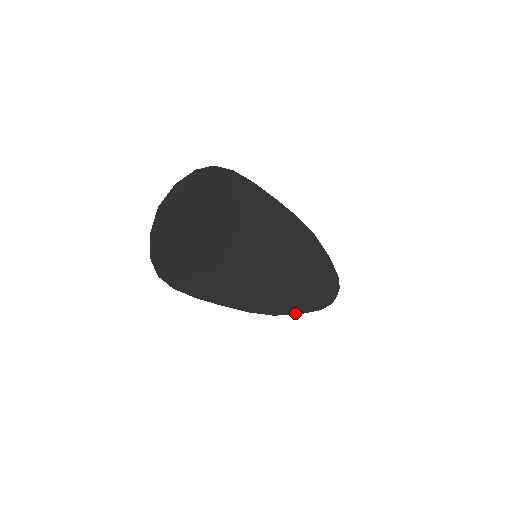
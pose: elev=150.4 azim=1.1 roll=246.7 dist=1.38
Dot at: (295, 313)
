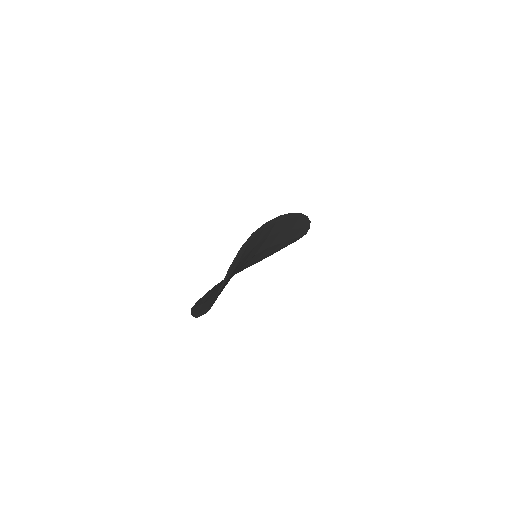
Dot at: occluded
